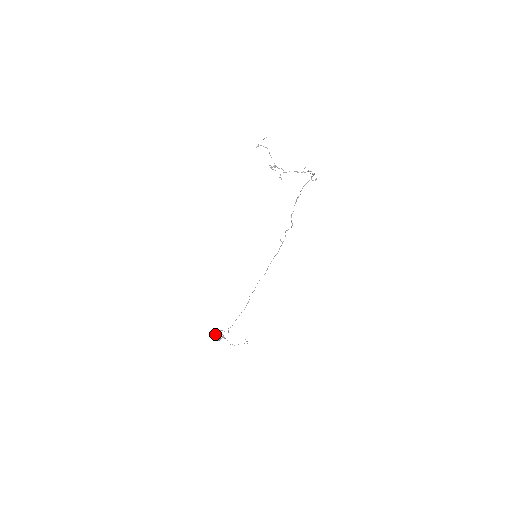
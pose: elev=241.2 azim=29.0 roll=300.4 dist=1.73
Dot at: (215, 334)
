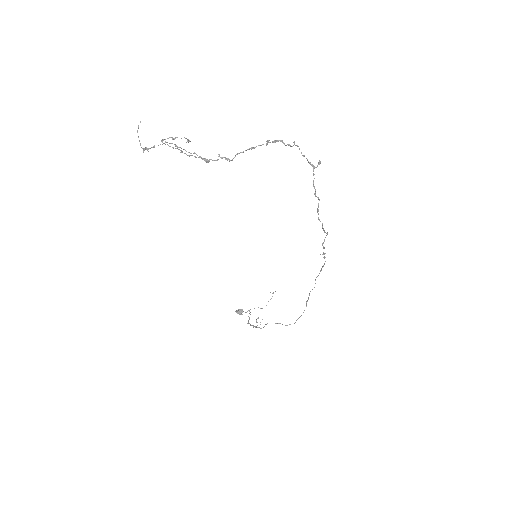
Dot at: occluded
